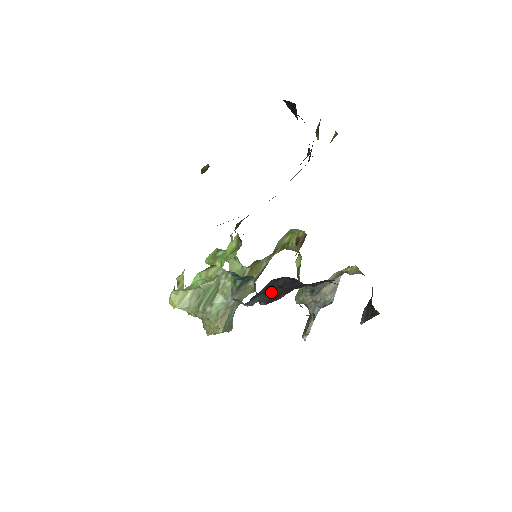
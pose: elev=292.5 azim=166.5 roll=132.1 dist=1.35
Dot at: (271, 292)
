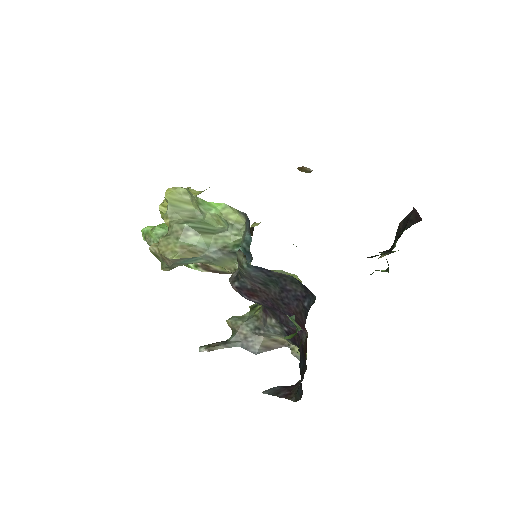
Dot at: (266, 284)
